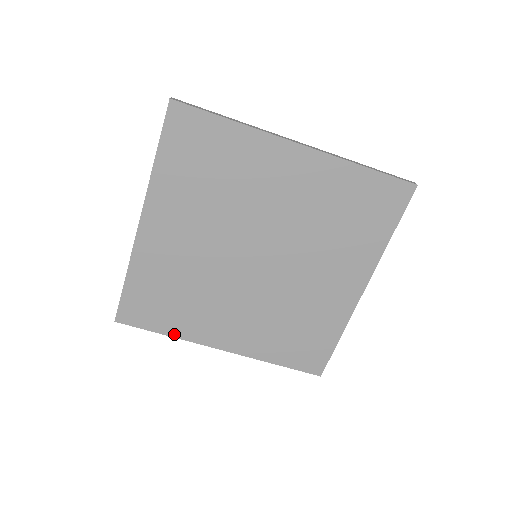
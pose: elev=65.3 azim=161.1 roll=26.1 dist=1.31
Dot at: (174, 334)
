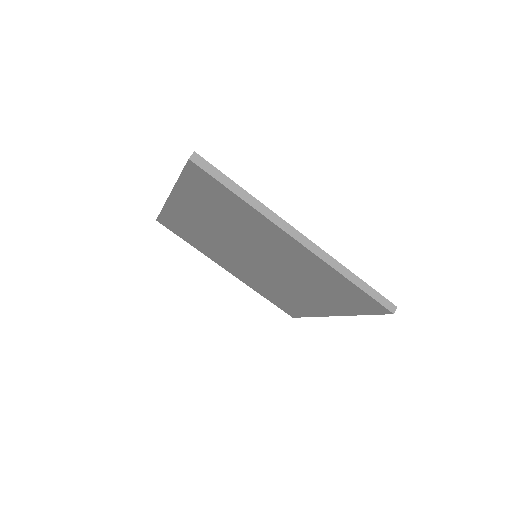
Dot at: (195, 247)
